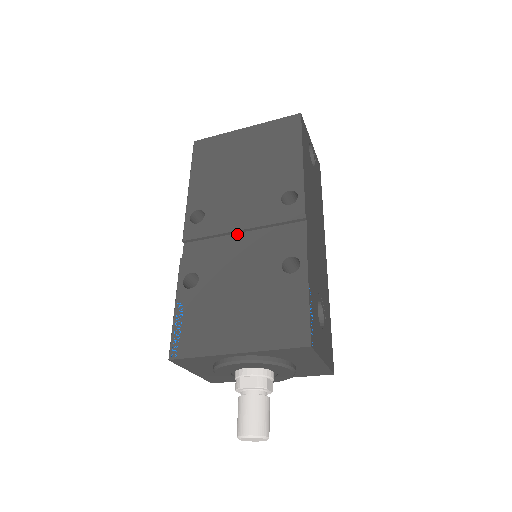
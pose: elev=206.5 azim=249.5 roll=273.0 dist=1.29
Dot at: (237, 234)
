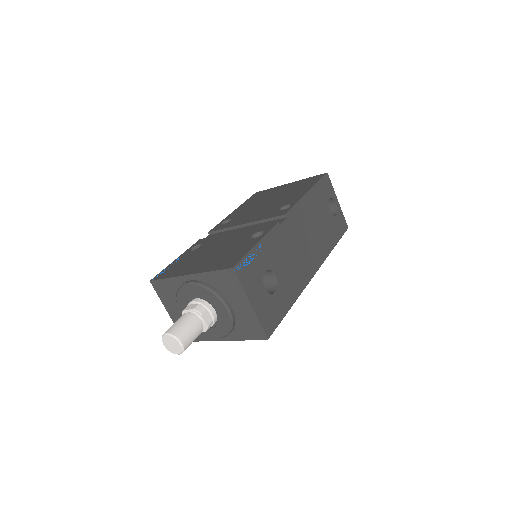
Dot at: (242, 228)
